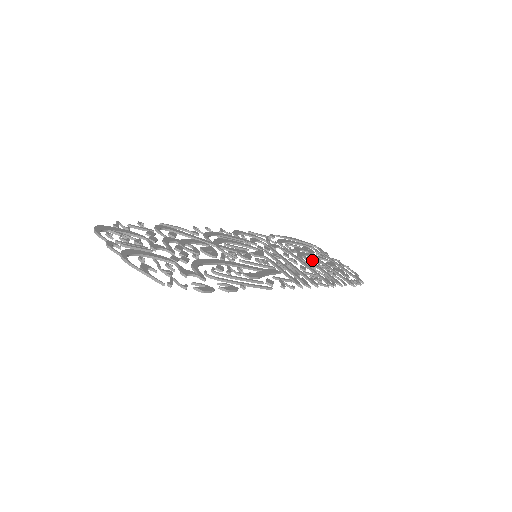
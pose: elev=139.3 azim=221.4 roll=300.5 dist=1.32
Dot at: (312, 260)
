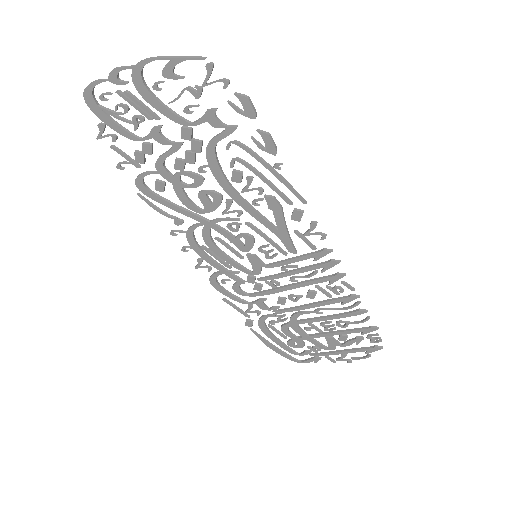
Dot at: (311, 323)
